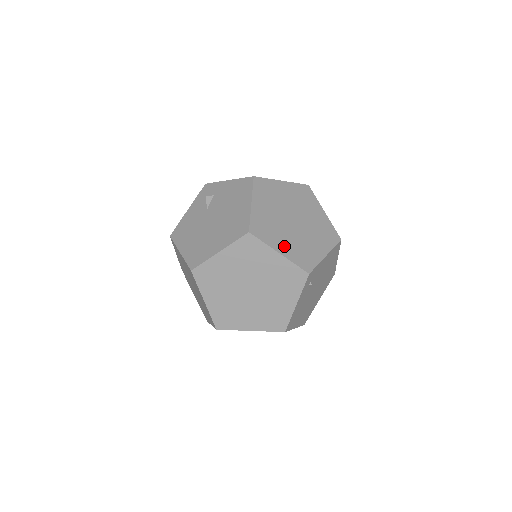
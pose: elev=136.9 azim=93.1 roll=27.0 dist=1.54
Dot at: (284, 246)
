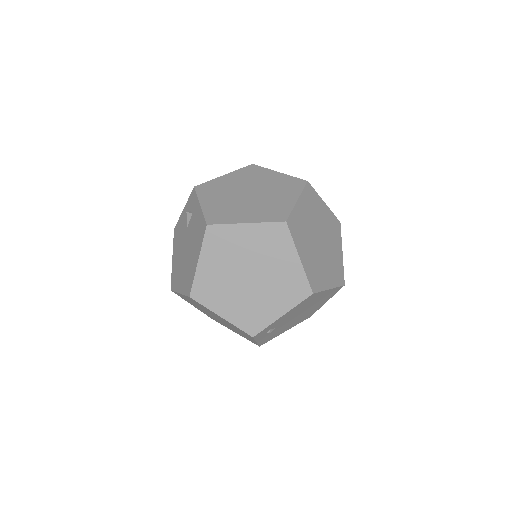
Dot at: (229, 309)
